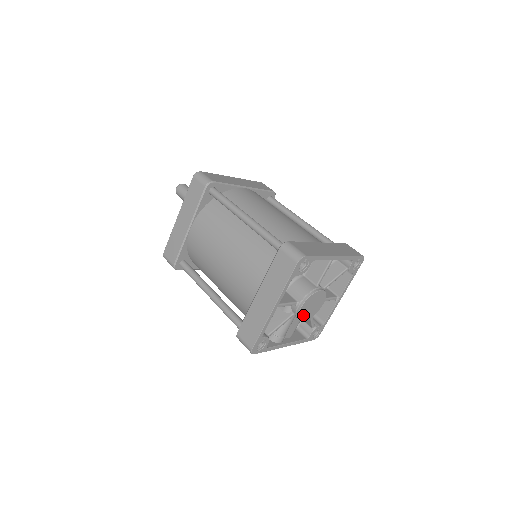
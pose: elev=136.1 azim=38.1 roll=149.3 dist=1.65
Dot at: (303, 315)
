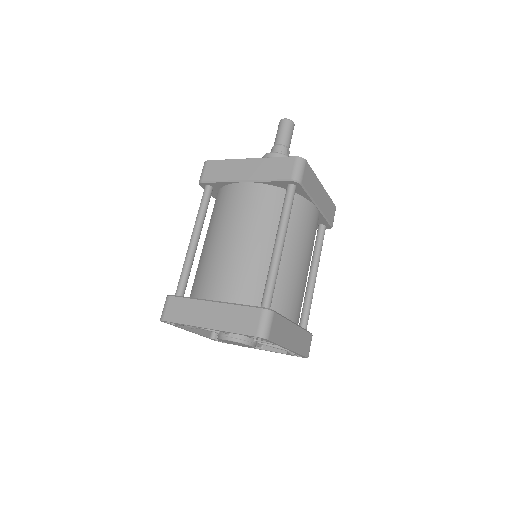
Dot at: (223, 340)
